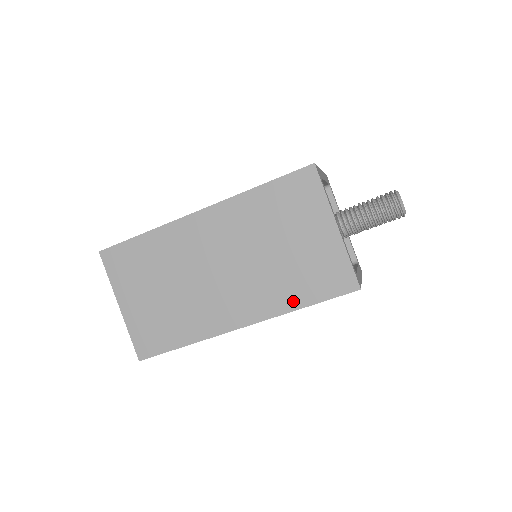
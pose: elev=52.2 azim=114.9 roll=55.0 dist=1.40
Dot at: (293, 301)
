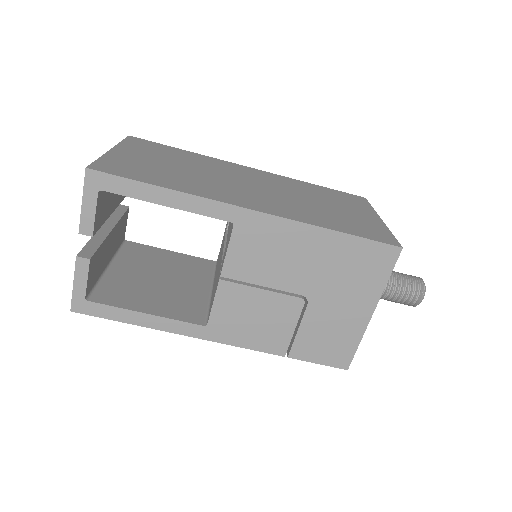
Dot at: (323, 223)
